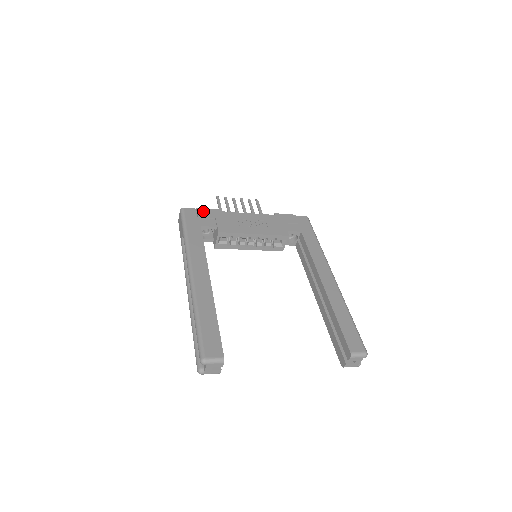
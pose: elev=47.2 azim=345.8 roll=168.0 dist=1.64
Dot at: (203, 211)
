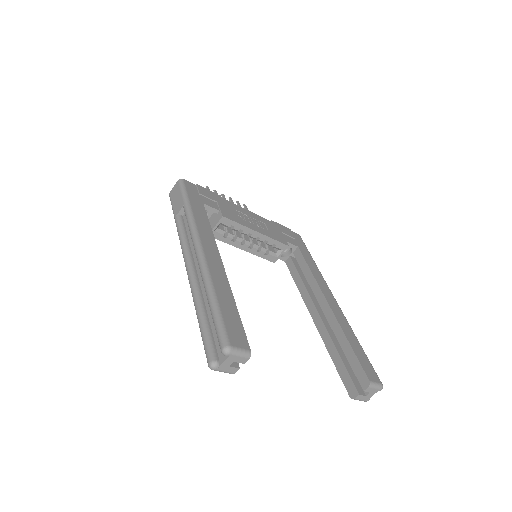
Dot at: (204, 190)
